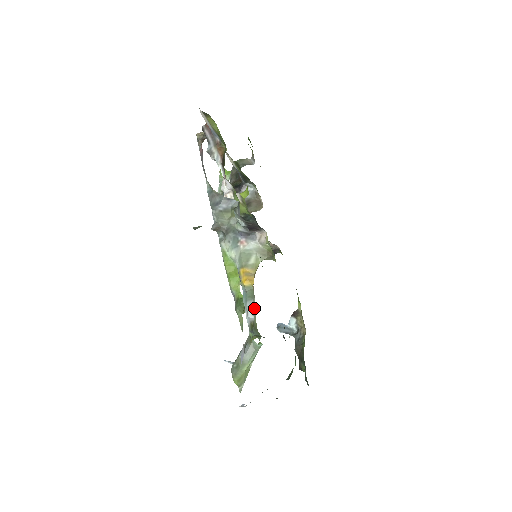
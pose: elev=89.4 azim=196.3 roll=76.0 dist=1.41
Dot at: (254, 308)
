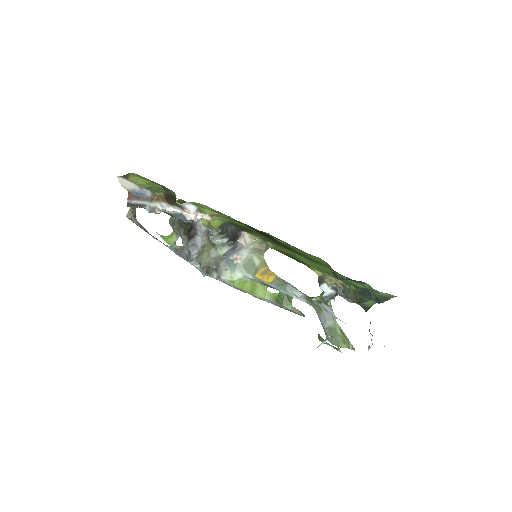
Dot at: (295, 288)
